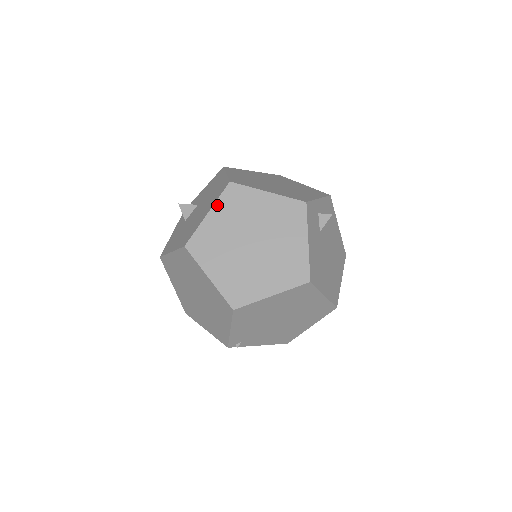
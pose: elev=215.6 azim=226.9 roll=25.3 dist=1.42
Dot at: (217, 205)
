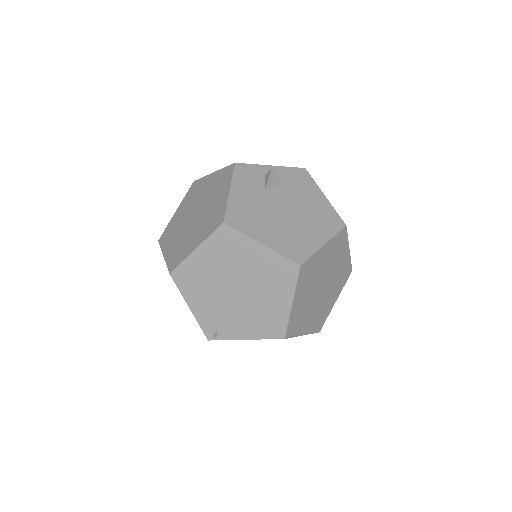
Dot at: (183, 202)
